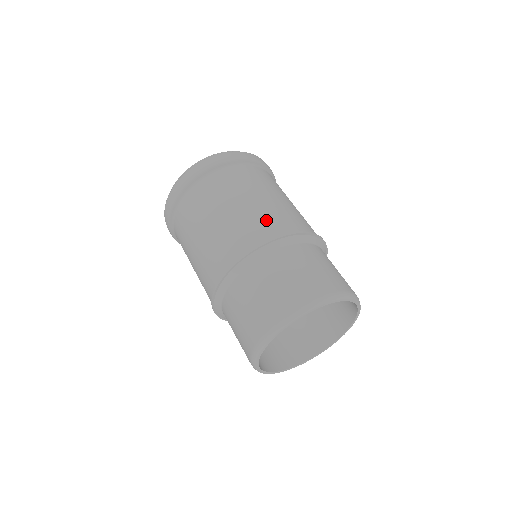
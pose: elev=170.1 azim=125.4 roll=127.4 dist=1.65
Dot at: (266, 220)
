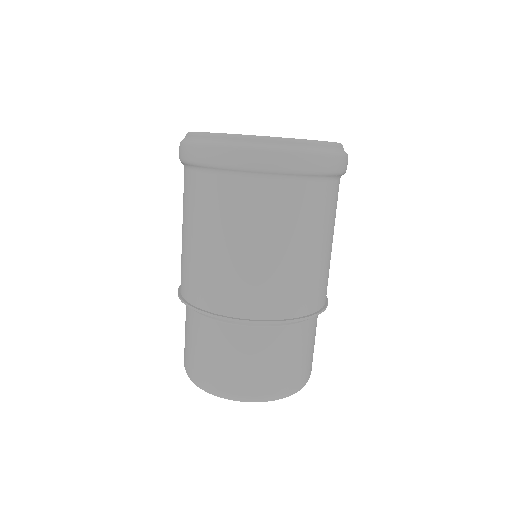
Dot at: (322, 283)
